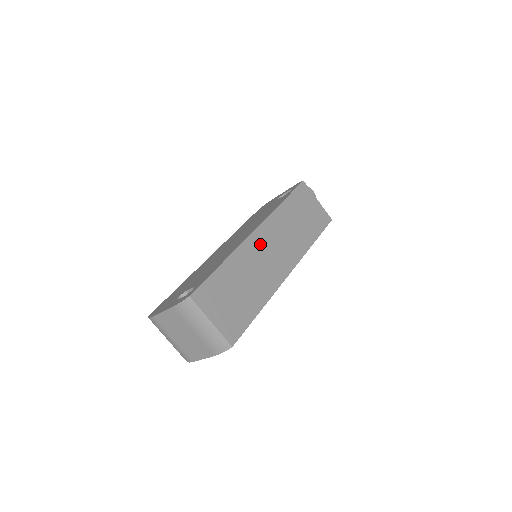
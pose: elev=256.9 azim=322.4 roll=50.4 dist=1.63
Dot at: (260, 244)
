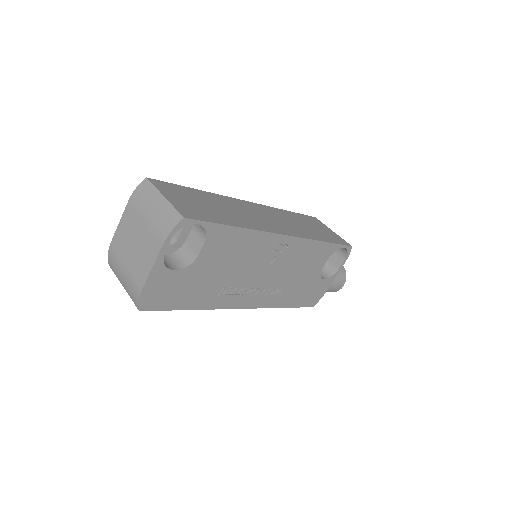
Dot at: (250, 208)
